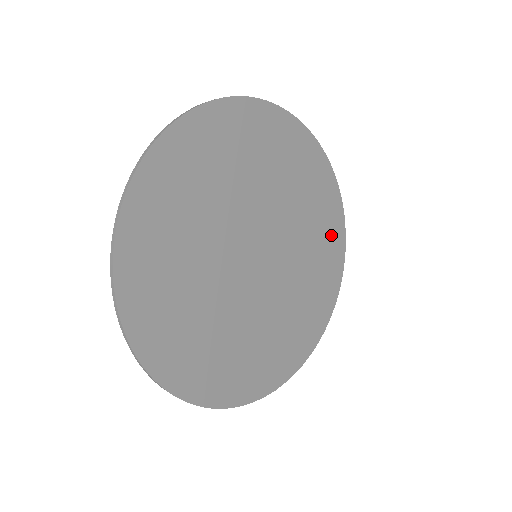
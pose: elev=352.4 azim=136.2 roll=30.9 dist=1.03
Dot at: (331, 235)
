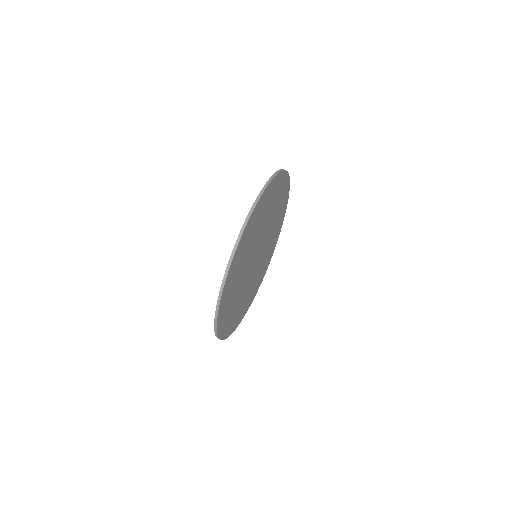
Dot at: (282, 214)
